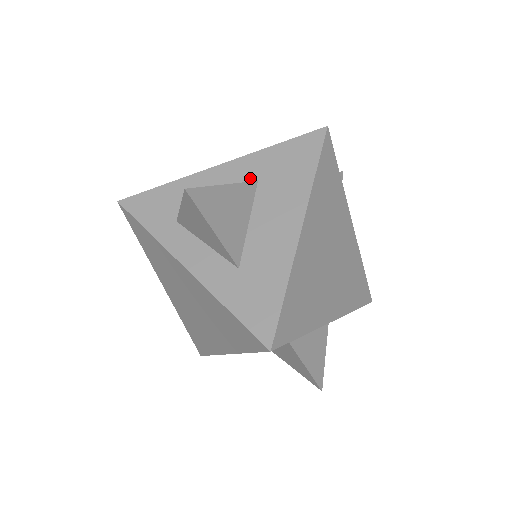
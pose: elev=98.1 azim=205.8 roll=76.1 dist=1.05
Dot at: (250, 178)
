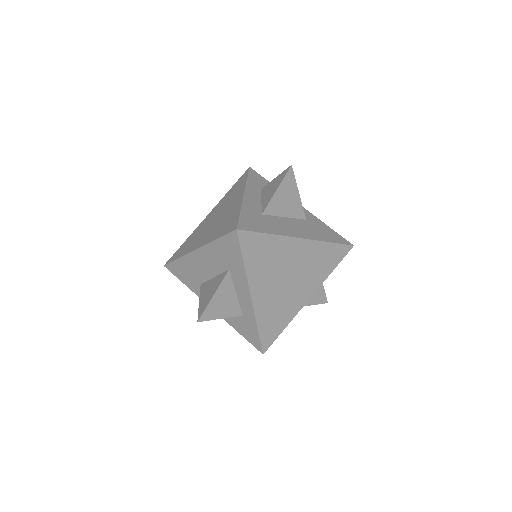
Dot at: (305, 216)
